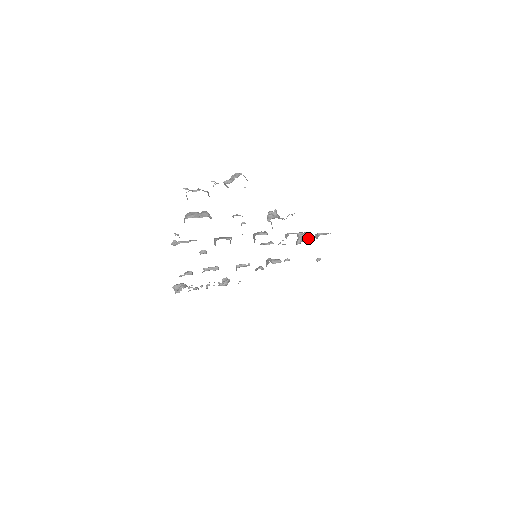
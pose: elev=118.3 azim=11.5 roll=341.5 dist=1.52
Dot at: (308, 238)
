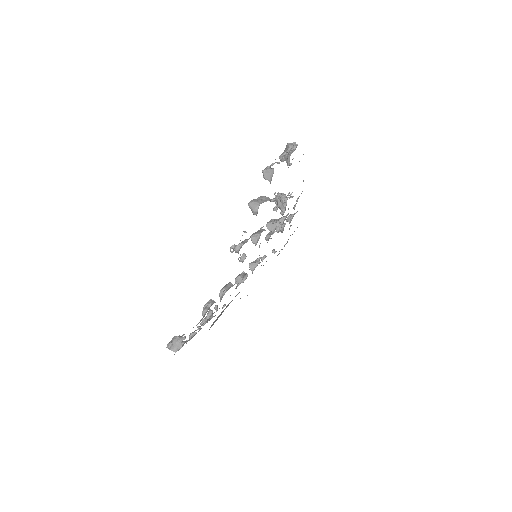
Dot at: occluded
